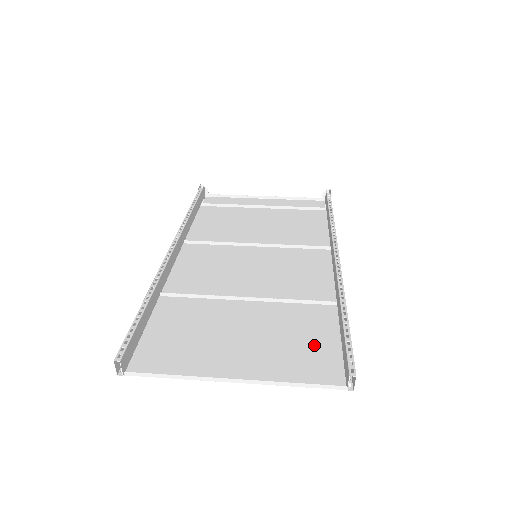
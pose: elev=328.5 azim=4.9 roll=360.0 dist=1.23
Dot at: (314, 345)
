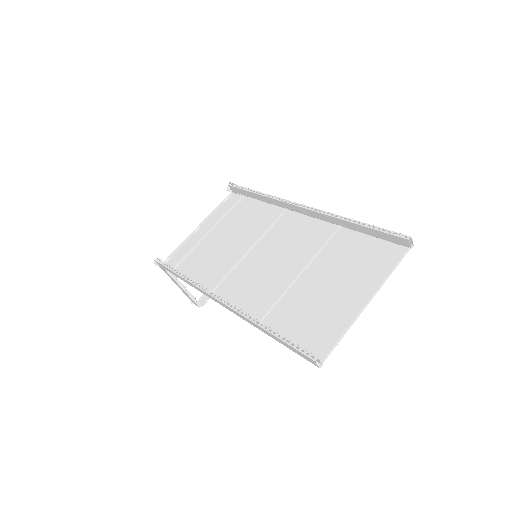
Dot at: (366, 251)
